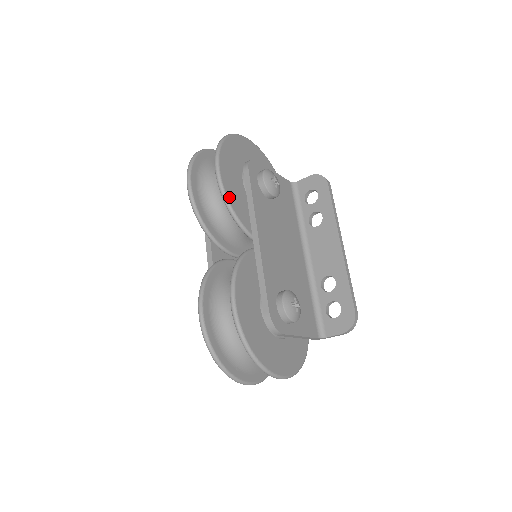
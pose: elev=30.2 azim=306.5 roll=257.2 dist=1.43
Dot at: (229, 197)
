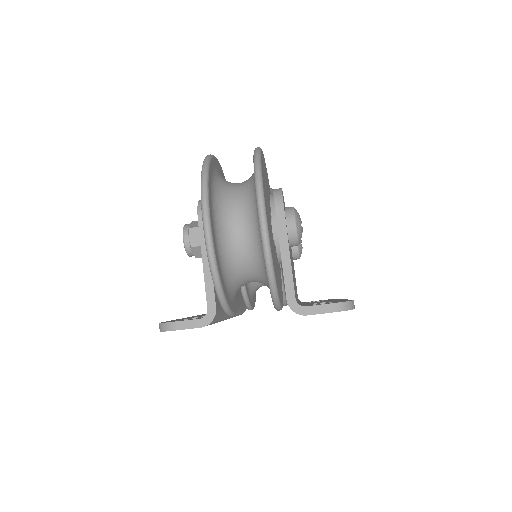
Dot at: occluded
